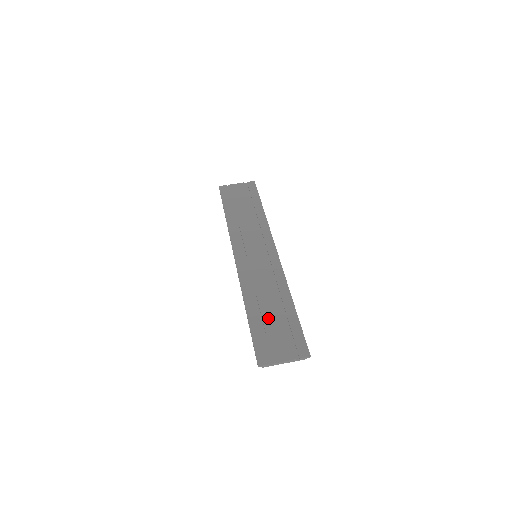
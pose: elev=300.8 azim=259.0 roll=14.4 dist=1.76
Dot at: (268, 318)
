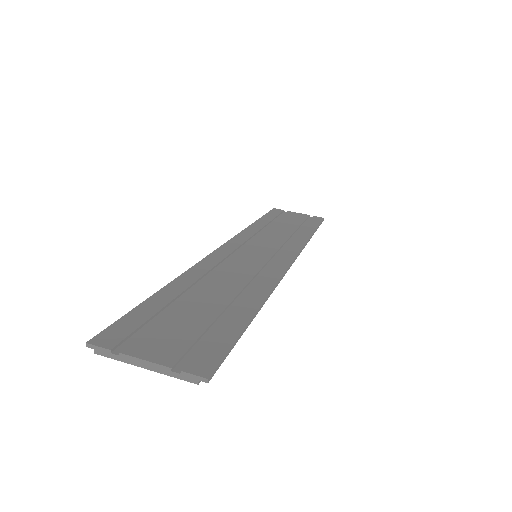
Dot at: (192, 303)
